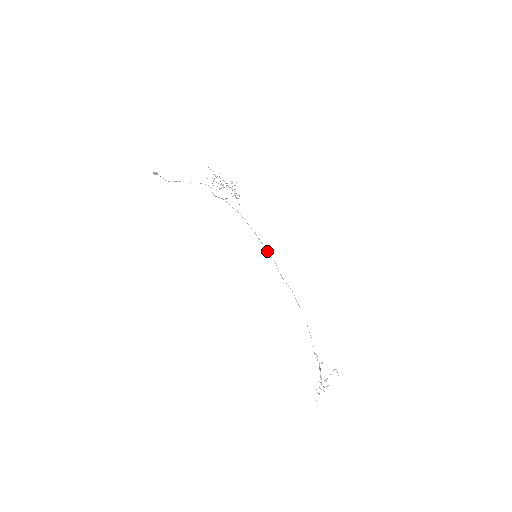
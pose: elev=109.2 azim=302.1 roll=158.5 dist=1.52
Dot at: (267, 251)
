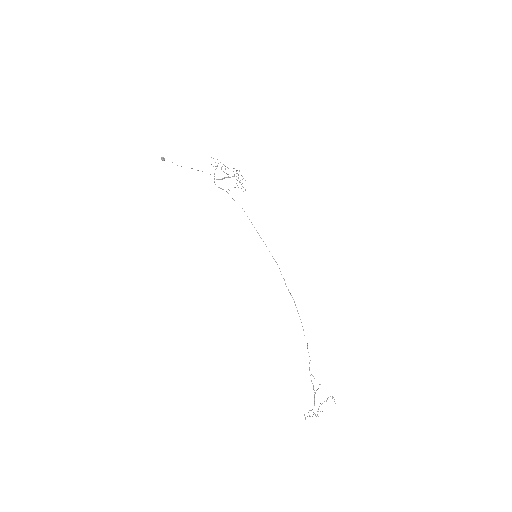
Dot at: occluded
